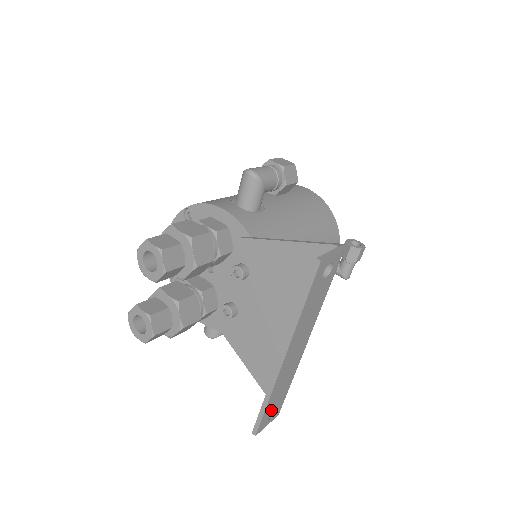
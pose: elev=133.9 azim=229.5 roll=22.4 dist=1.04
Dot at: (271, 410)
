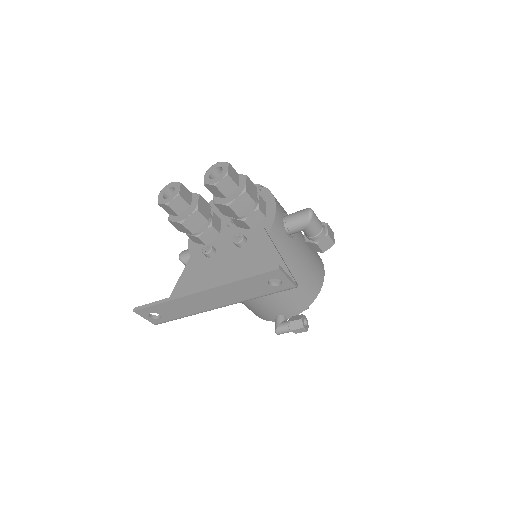
Dot at: (157, 312)
